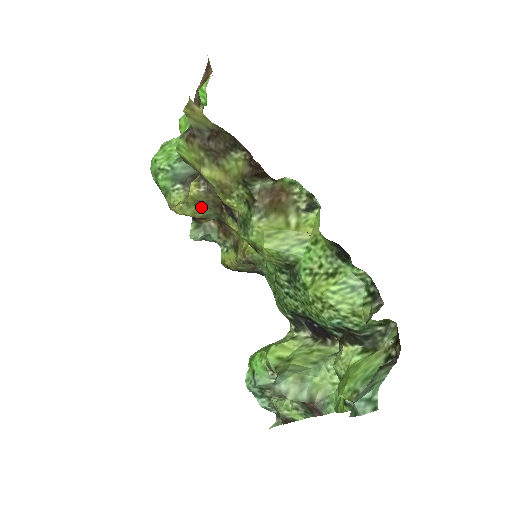
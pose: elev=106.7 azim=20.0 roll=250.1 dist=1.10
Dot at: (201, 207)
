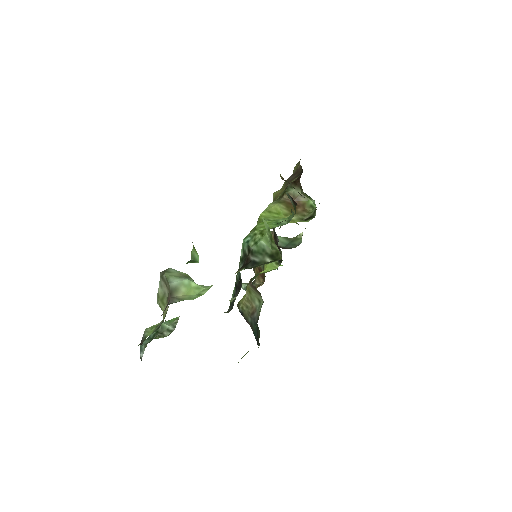
Dot at: occluded
